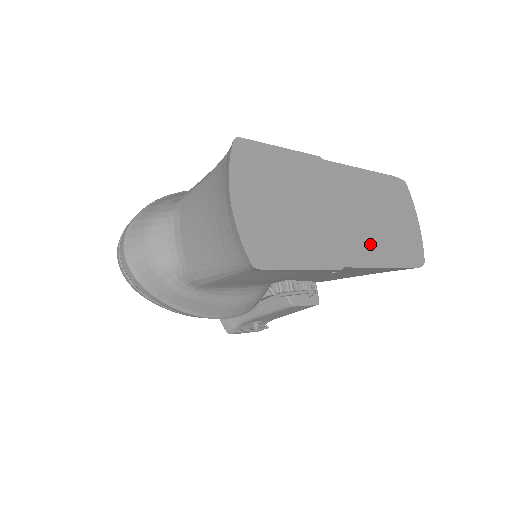
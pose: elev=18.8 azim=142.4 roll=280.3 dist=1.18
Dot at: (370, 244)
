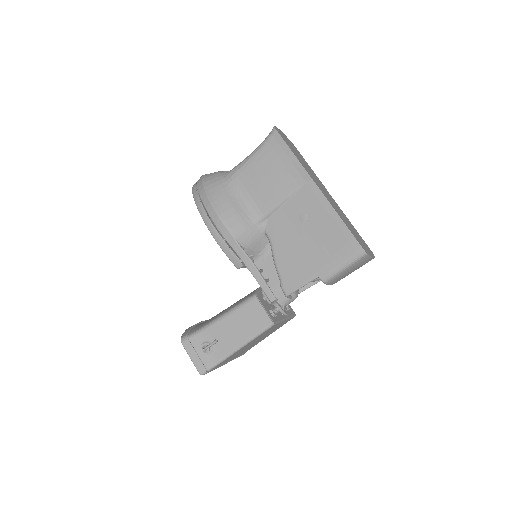
Dot at: (333, 205)
